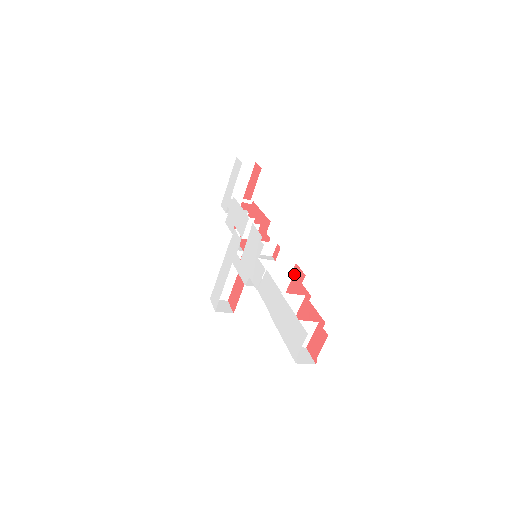
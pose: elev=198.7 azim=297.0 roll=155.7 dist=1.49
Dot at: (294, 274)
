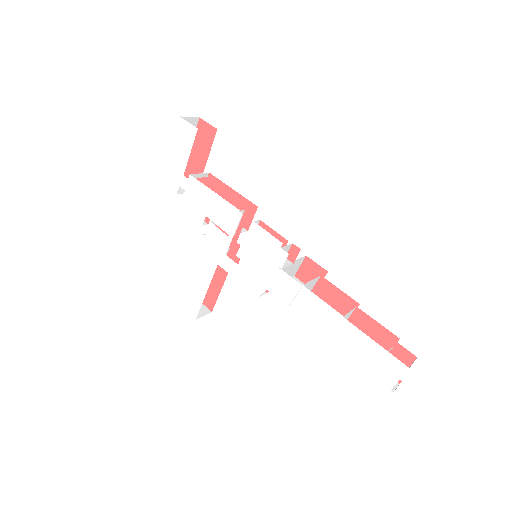
Dot at: (321, 276)
